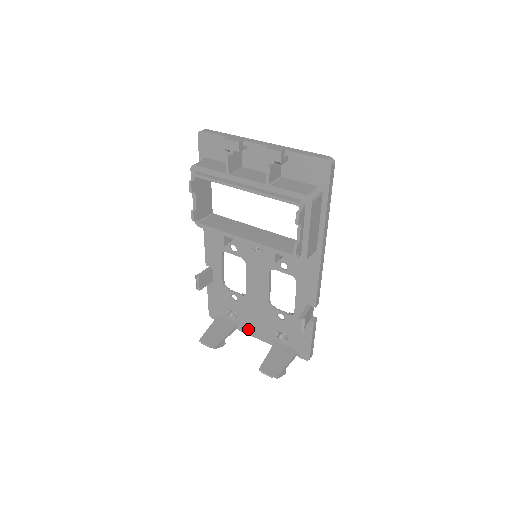
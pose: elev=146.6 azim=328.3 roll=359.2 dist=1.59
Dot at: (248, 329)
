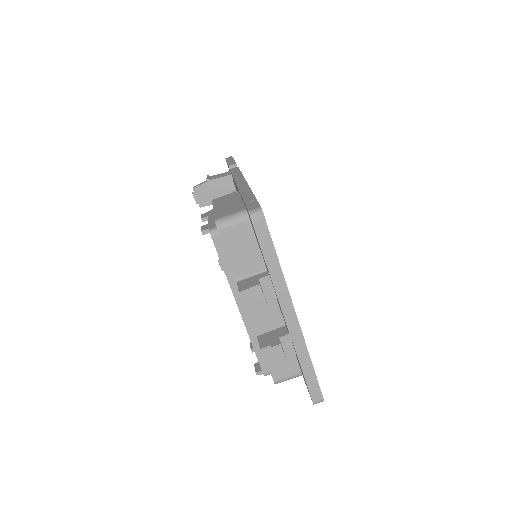
Dot at: occluded
